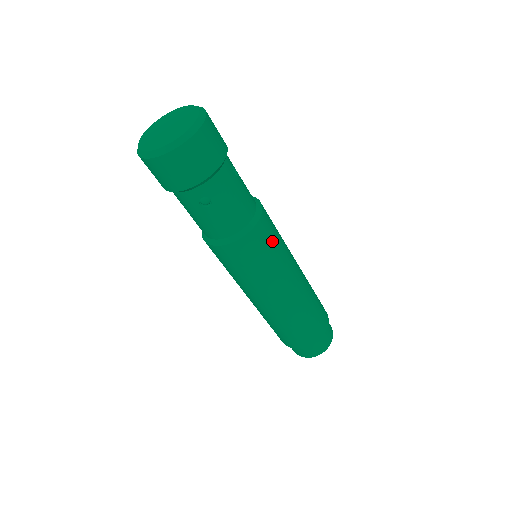
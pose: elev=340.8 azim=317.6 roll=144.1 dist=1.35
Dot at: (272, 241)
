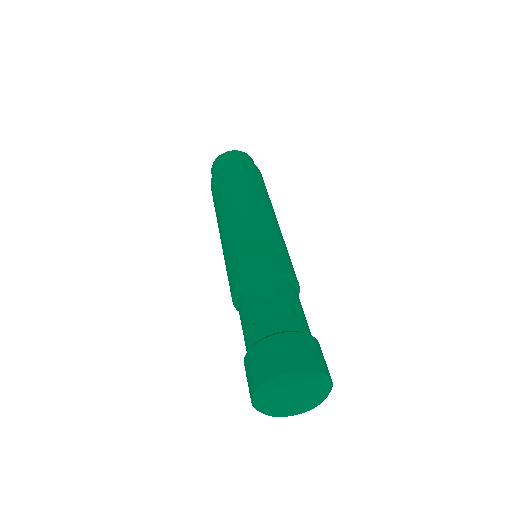
Dot at: (291, 262)
